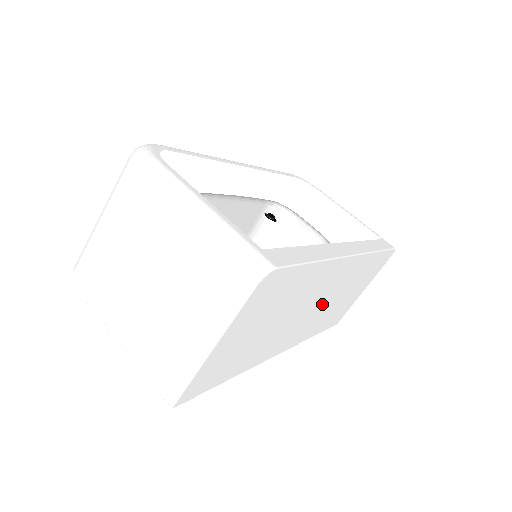
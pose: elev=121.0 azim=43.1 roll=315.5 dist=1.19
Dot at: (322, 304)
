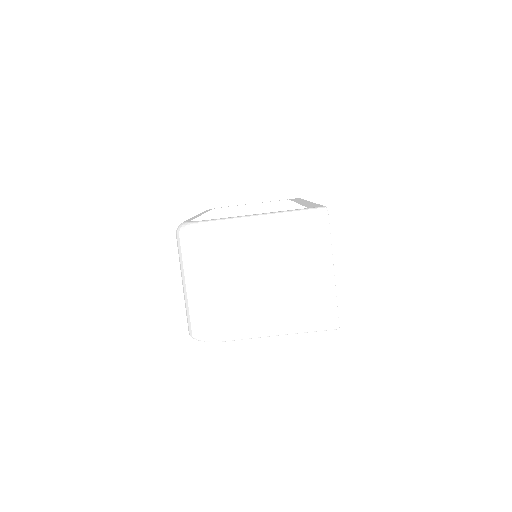
Dot at: occluded
